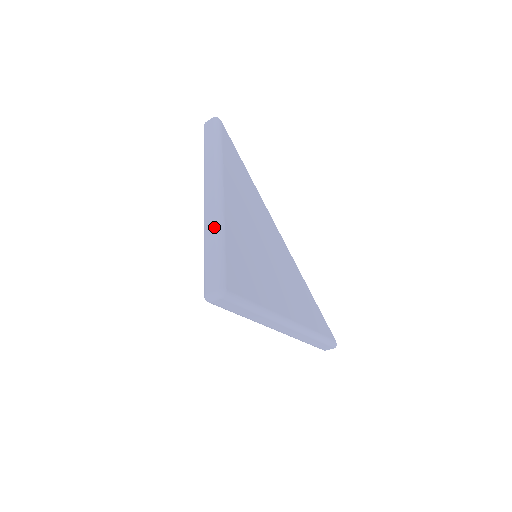
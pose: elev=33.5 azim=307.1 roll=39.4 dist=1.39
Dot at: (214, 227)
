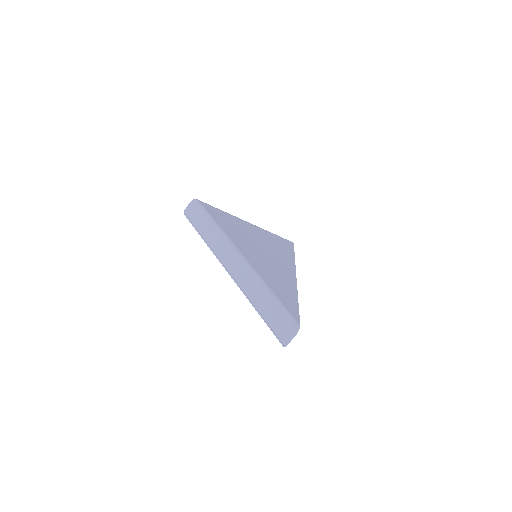
Dot at: occluded
